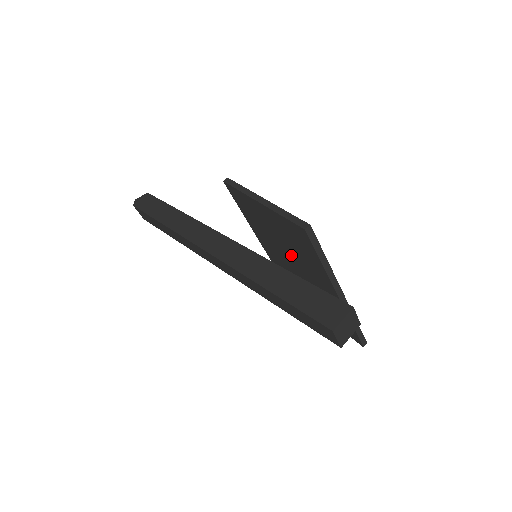
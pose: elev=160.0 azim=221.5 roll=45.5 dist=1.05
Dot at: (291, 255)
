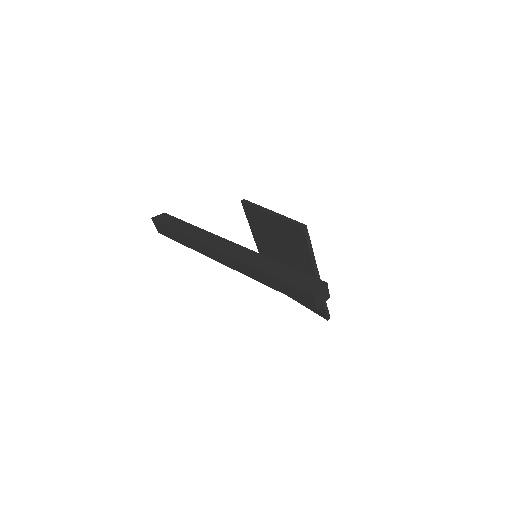
Dot at: (285, 252)
